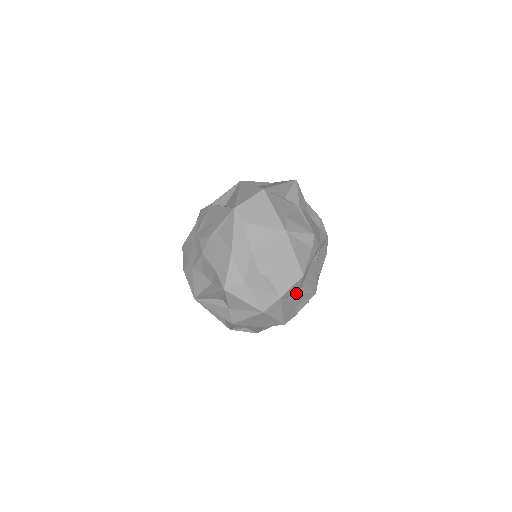
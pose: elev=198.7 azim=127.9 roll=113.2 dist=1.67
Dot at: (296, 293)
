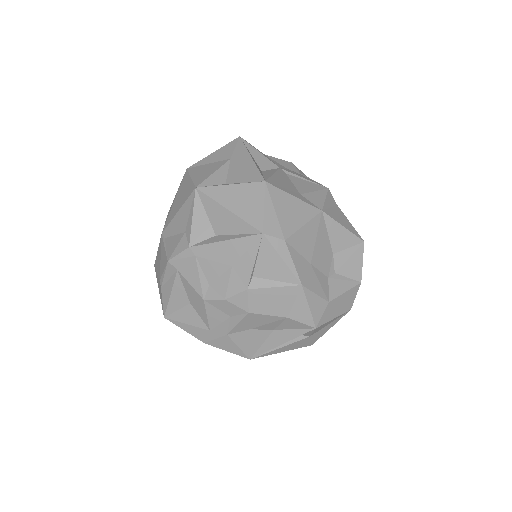
Dot at: occluded
